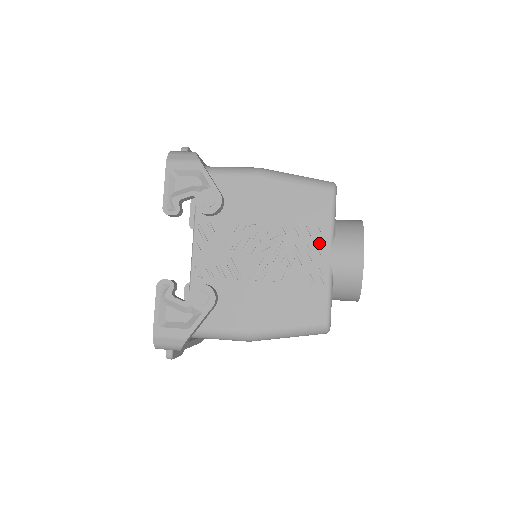
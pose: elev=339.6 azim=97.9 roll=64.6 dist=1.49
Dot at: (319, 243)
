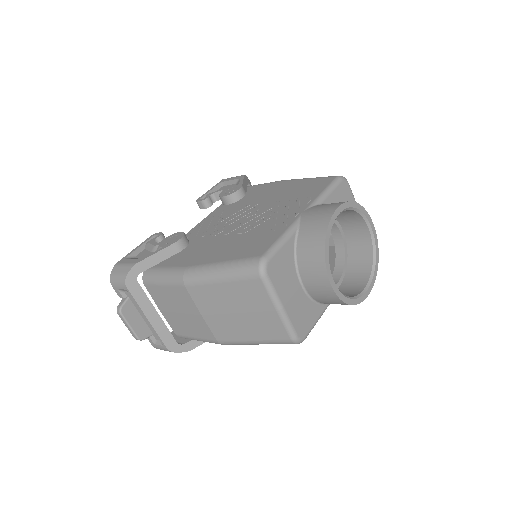
Dot at: (300, 206)
